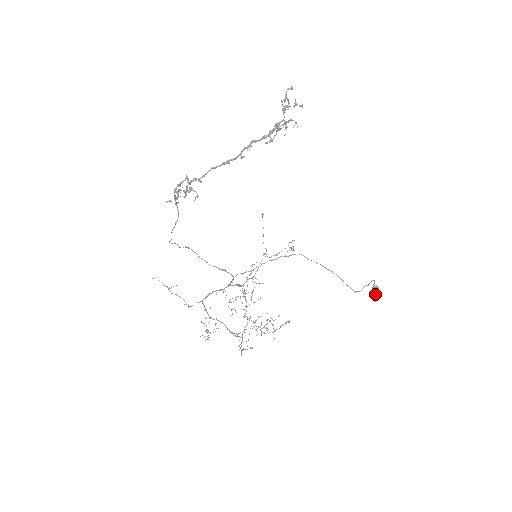
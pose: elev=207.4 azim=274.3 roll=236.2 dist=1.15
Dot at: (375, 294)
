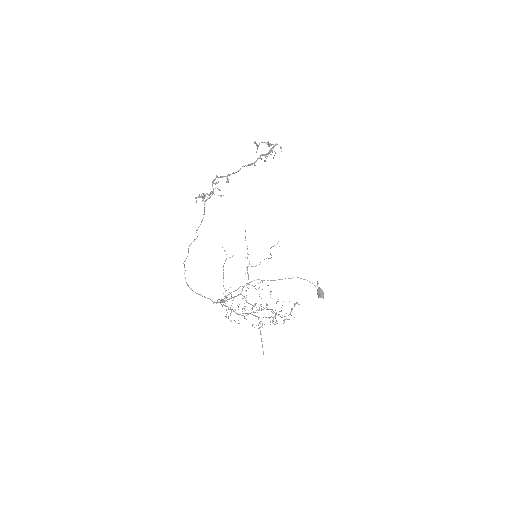
Dot at: (322, 292)
